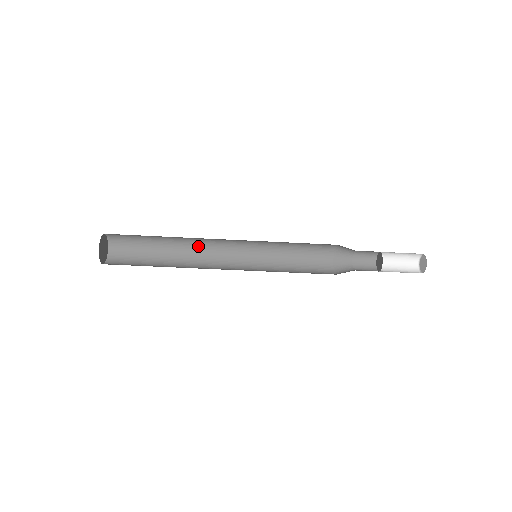
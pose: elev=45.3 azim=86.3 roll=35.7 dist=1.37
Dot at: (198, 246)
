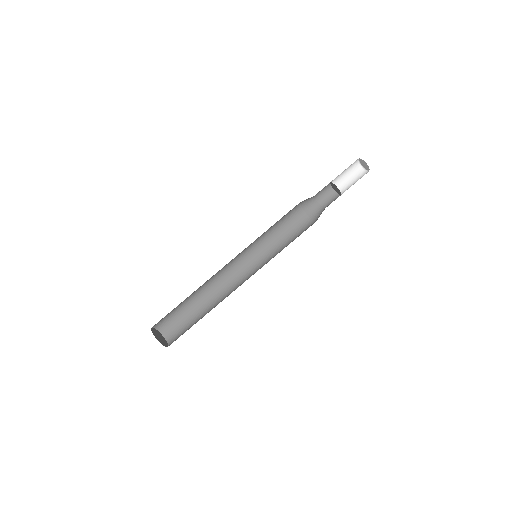
Dot at: (223, 292)
